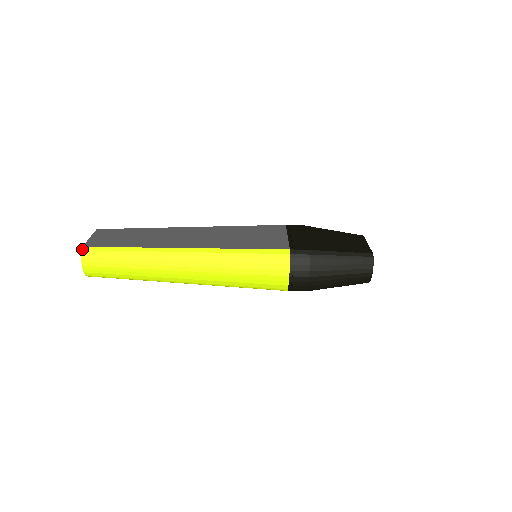
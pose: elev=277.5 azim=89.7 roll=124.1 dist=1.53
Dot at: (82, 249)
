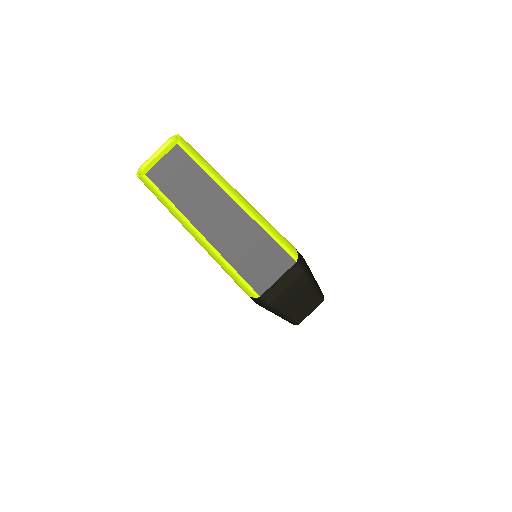
Dot at: (143, 176)
